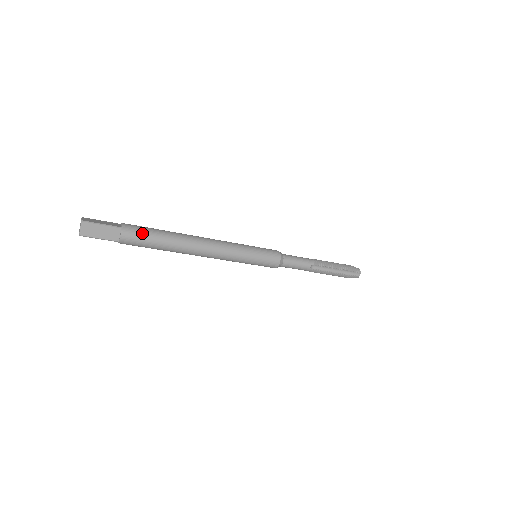
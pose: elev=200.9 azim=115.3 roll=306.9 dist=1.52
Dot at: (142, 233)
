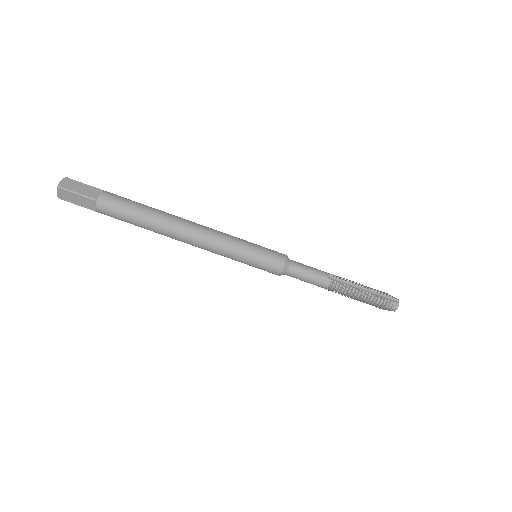
Dot at: (125, 198)
